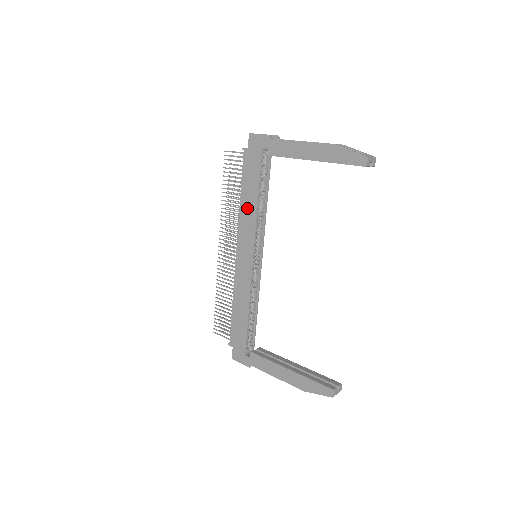
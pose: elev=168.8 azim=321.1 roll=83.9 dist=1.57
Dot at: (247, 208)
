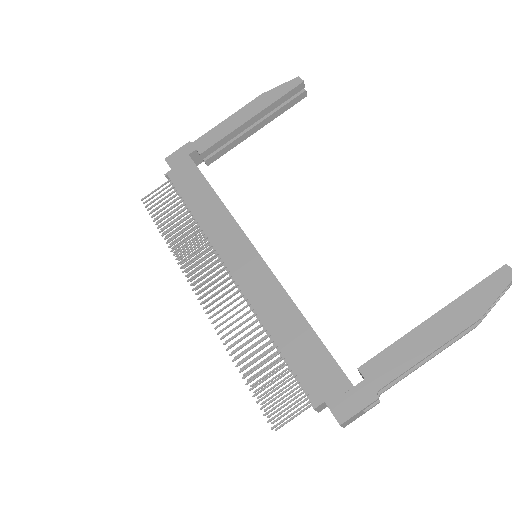
Dot at: (208, 213)
